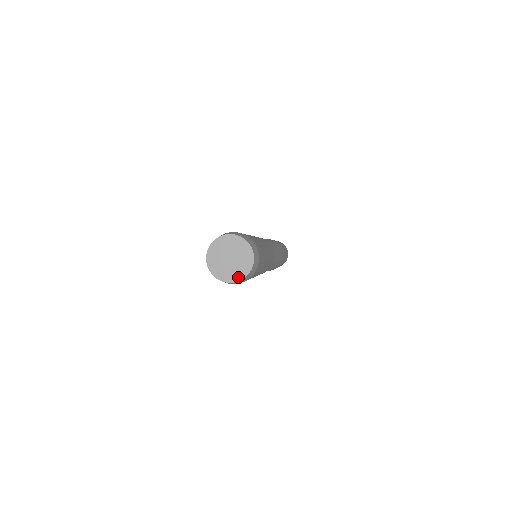
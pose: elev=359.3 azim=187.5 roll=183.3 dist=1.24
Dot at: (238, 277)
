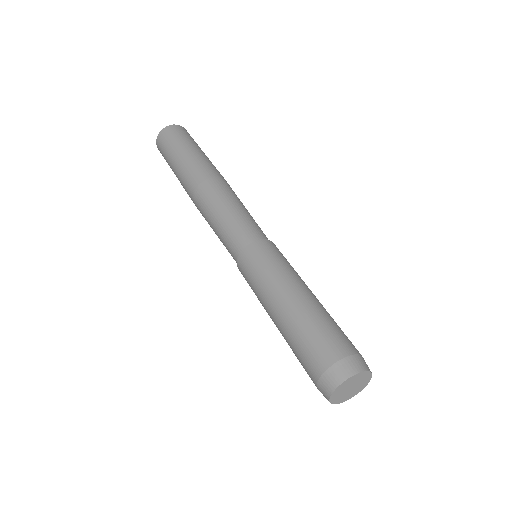
Dot at: (367, 382)
